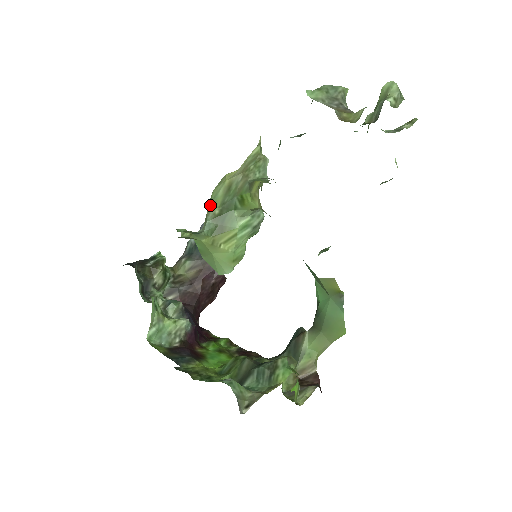
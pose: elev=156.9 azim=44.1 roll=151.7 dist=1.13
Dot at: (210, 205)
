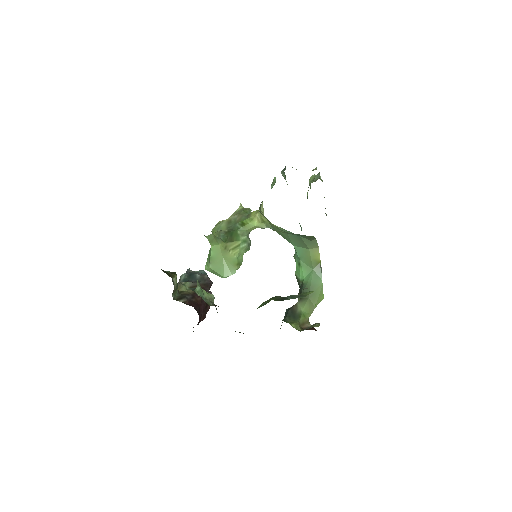
Dot at: (217, 231)
